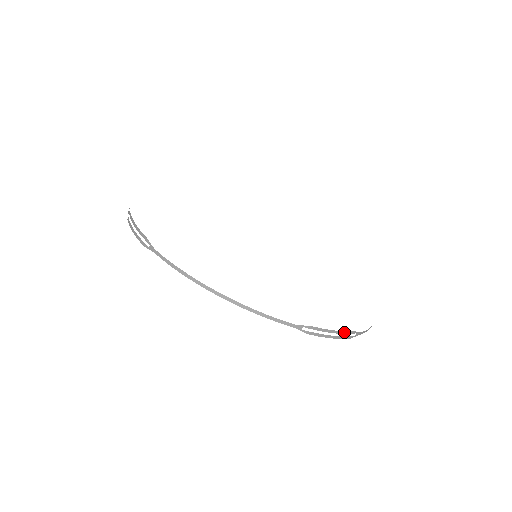
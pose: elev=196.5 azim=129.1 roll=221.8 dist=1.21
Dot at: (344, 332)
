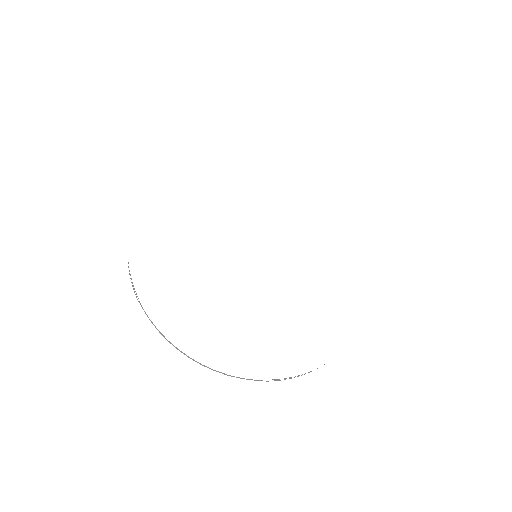
Dot at: occluded
